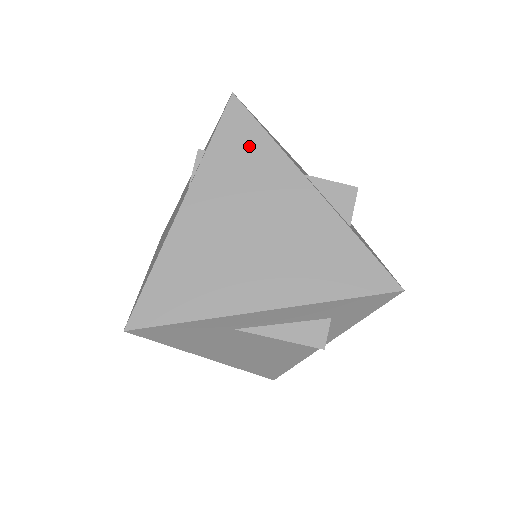
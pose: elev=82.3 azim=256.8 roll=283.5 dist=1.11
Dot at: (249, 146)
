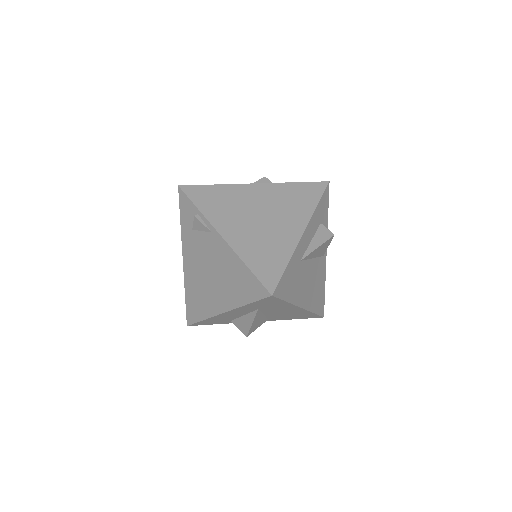
Dot at: (213, 194)
